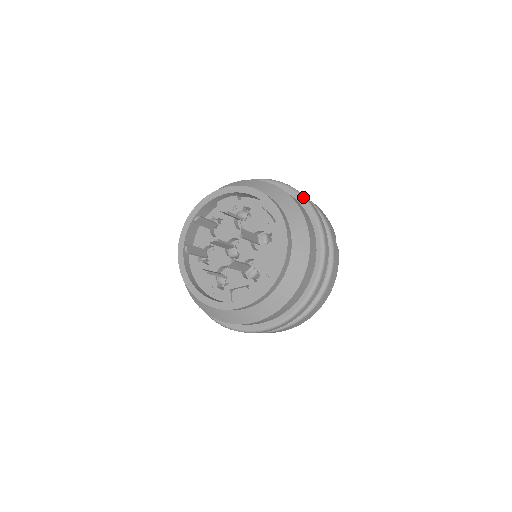
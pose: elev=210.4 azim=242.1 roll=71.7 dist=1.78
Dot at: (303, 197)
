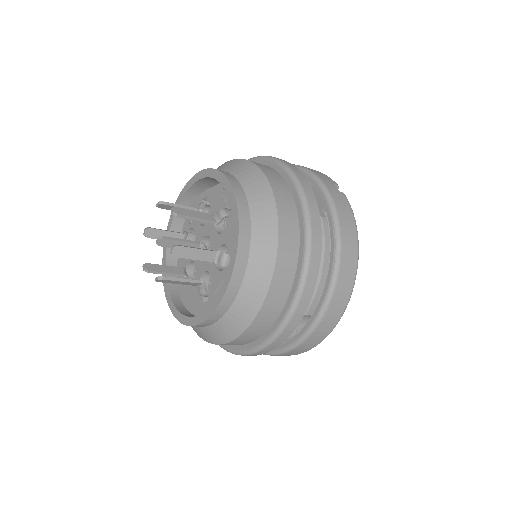
Dot at: (264, 157)
